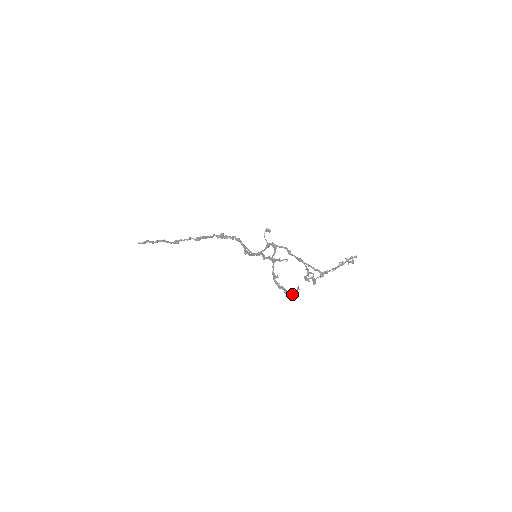
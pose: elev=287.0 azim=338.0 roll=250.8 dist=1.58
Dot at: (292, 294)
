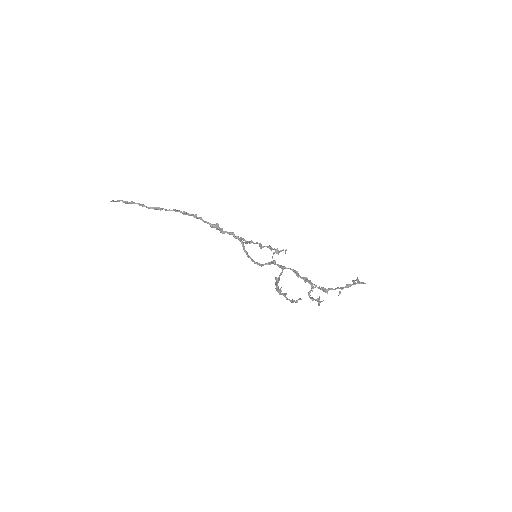
Dot at: (293, 301)
